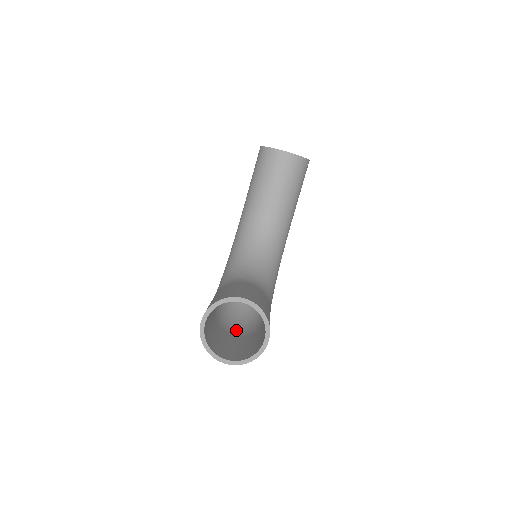
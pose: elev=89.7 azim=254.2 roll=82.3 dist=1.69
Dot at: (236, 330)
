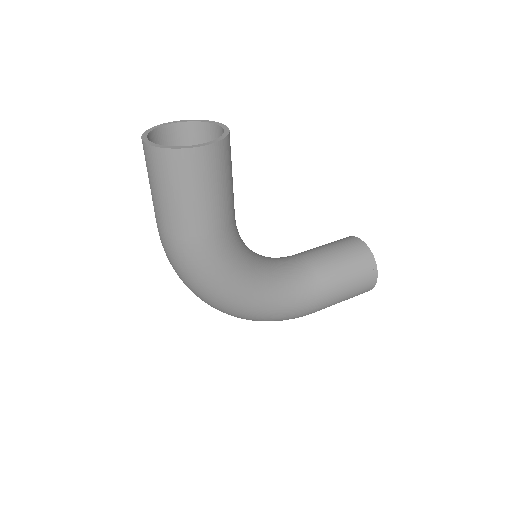
Dot at: occluded
